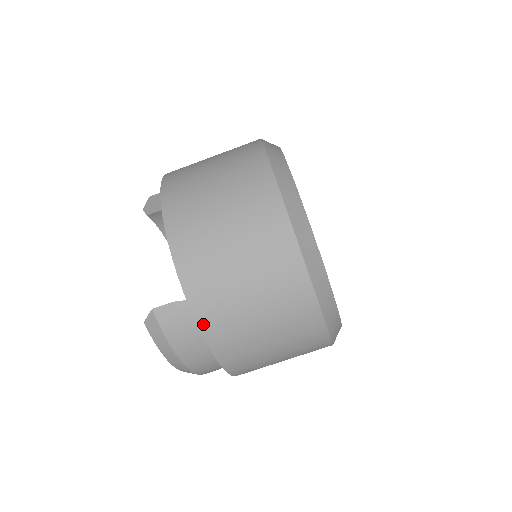
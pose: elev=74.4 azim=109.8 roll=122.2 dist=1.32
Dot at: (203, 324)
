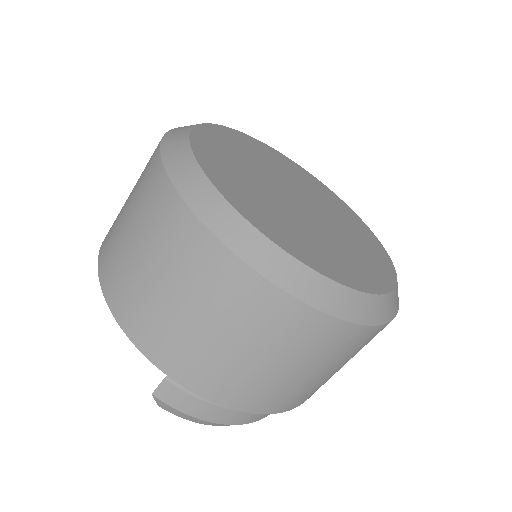
Dot at: (202, 391)
